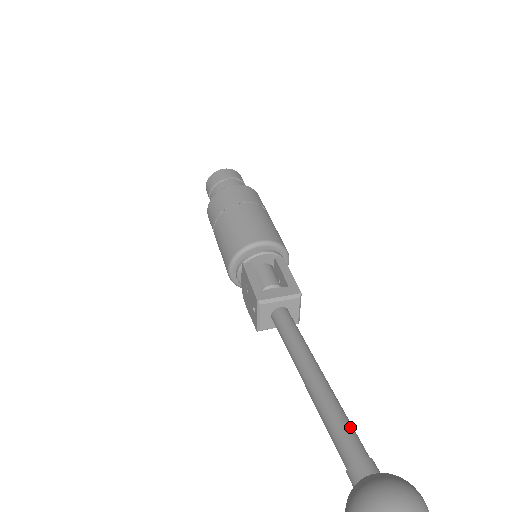
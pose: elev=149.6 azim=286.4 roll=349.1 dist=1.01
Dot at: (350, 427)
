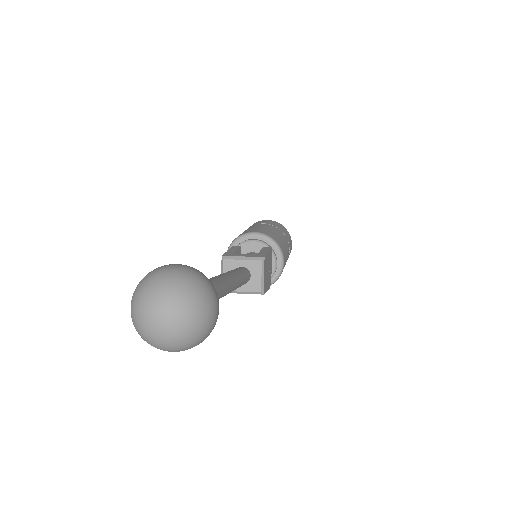
Dot at: occluded
